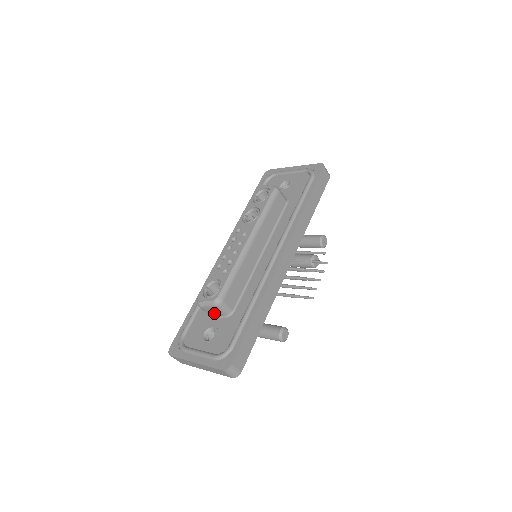
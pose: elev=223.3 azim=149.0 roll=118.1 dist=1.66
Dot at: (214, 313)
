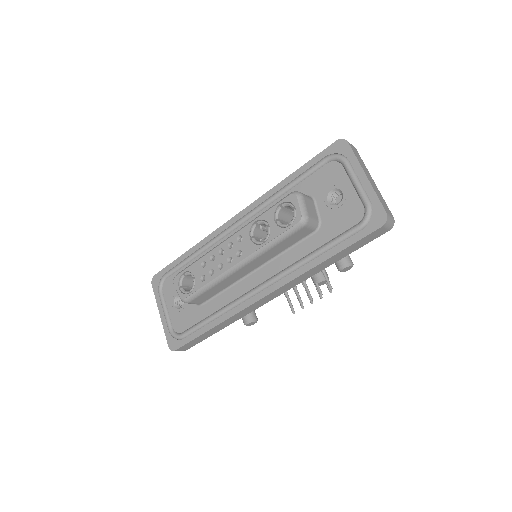
Dot at: occluded
